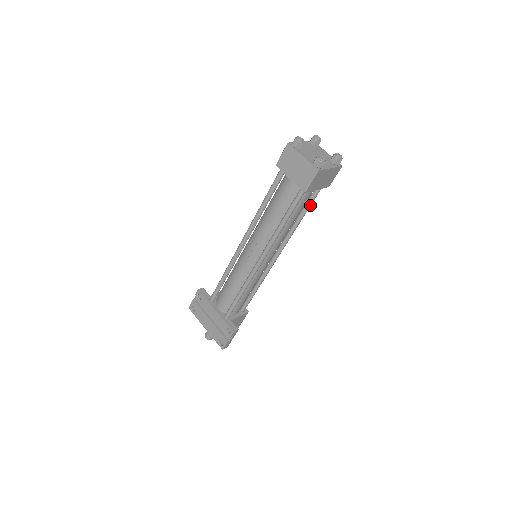
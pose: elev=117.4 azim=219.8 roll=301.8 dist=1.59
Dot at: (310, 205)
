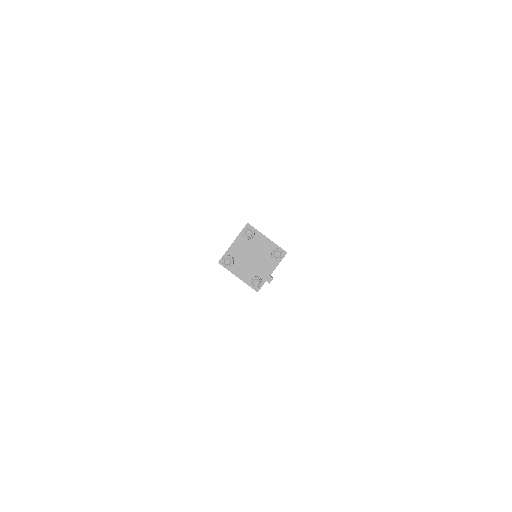
Dot at: occluded
